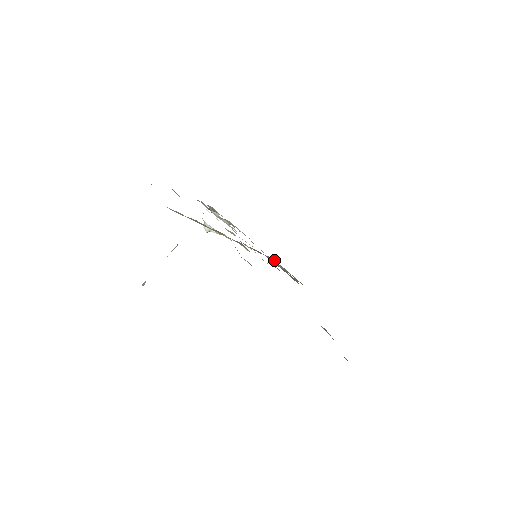
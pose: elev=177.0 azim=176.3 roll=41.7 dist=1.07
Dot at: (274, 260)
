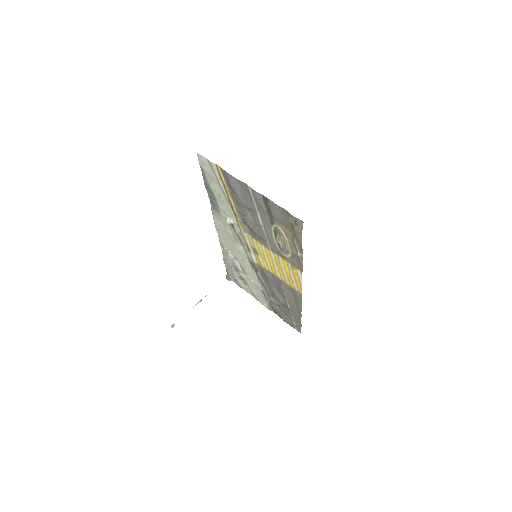
Dot at: (270, 310)
